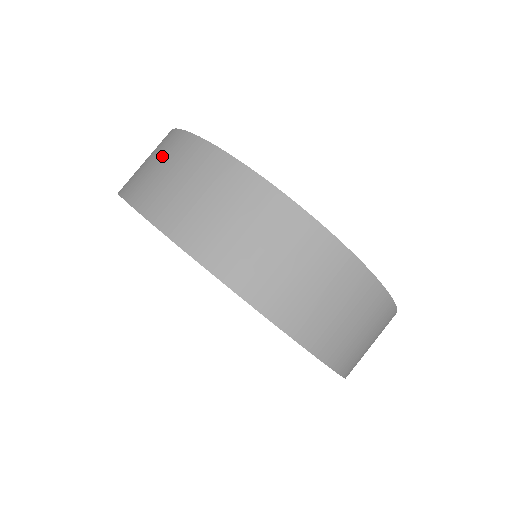
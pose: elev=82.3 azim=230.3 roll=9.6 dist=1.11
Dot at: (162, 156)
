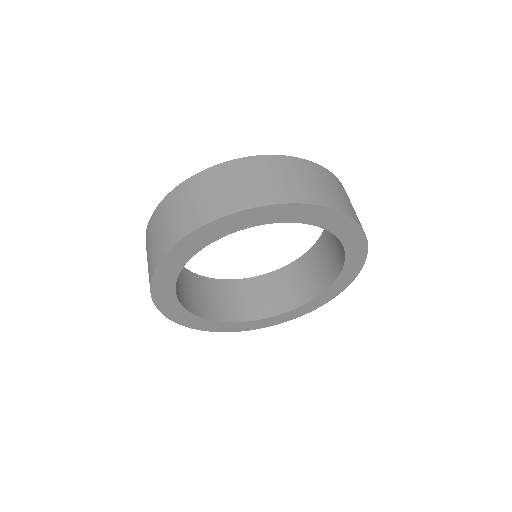
Dot at: (156, 228)
